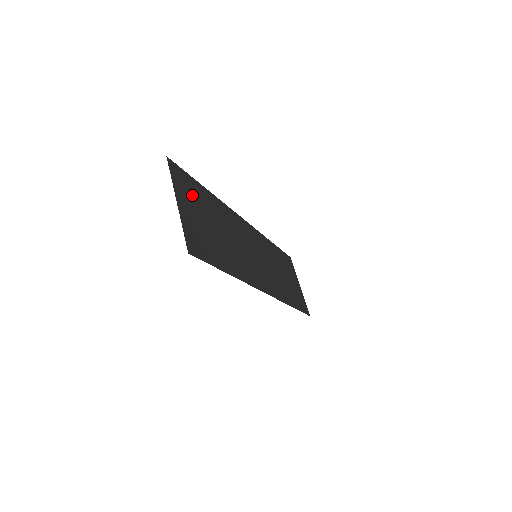
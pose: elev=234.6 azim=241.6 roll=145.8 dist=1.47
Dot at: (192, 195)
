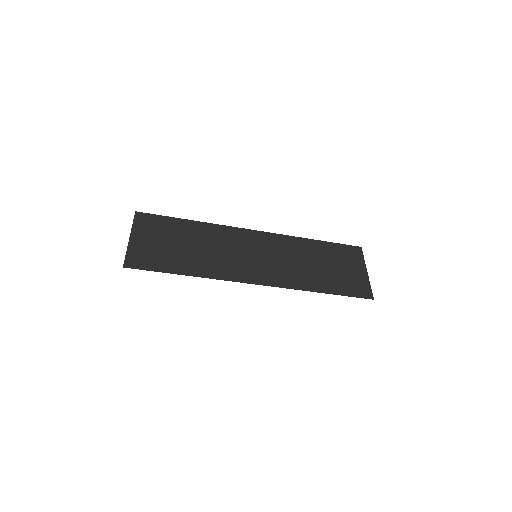
Dot at: (158, 229)
